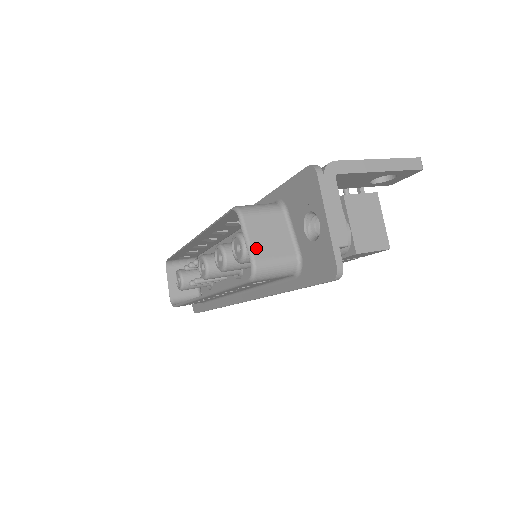
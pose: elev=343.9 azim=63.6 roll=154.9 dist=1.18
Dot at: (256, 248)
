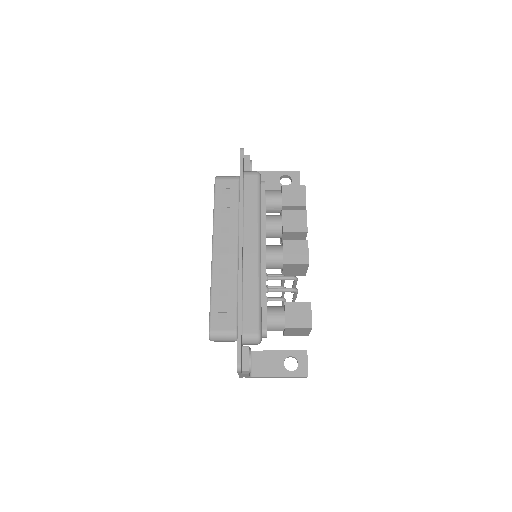
Dot at: occluded
